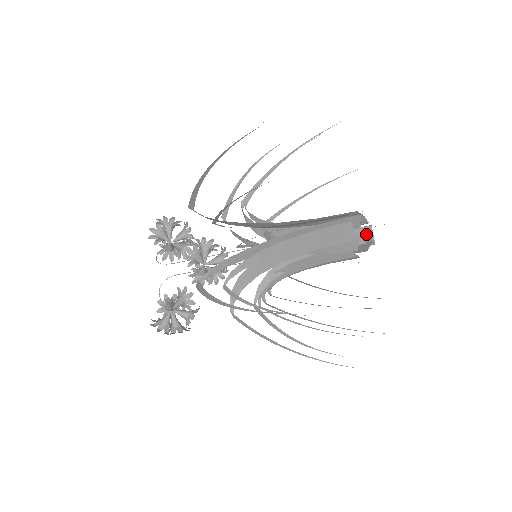
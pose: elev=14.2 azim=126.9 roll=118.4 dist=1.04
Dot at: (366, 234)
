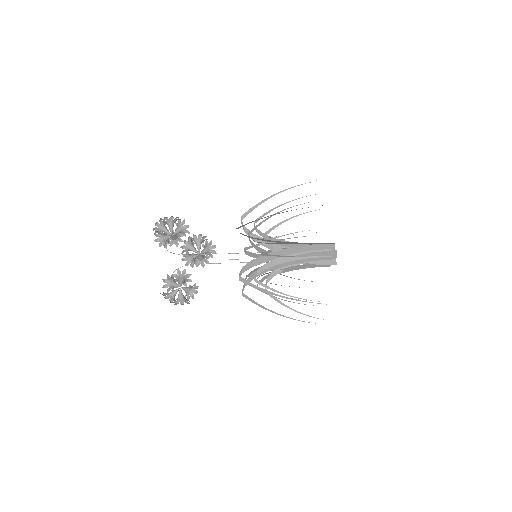
Dot at: occluded
